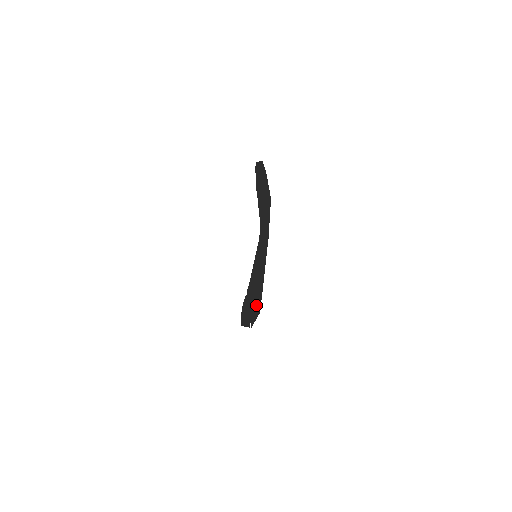
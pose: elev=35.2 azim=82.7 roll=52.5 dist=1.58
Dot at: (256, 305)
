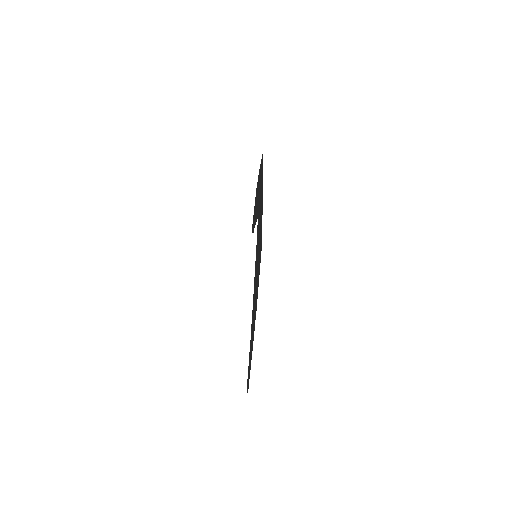
Dot at: (258, 271)
